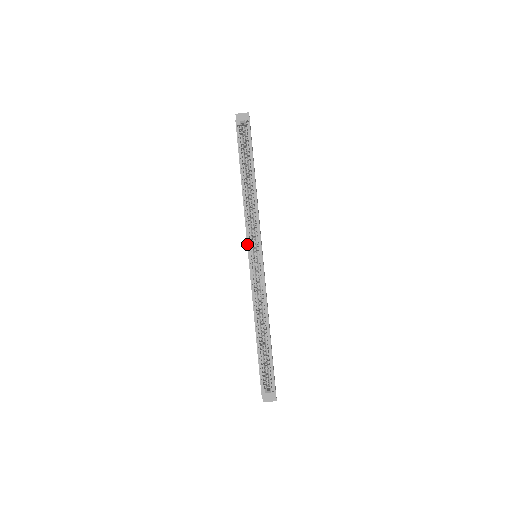
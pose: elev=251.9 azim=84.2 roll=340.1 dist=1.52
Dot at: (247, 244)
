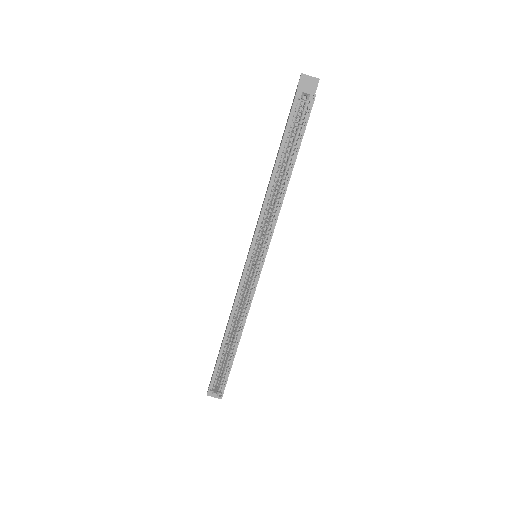
Dot at: (250, 248)
